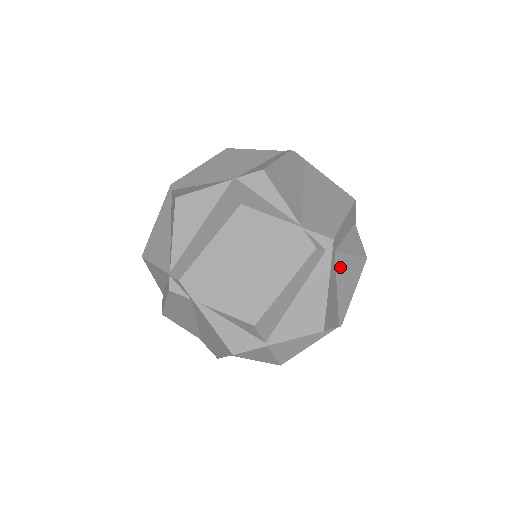
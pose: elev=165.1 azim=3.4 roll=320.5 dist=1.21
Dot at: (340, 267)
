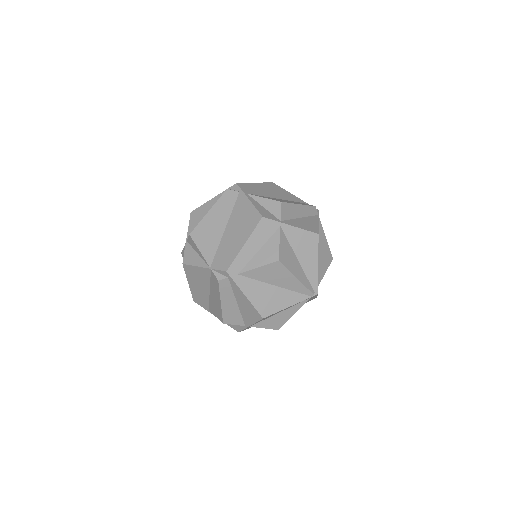
Dot at: (257, 276)
